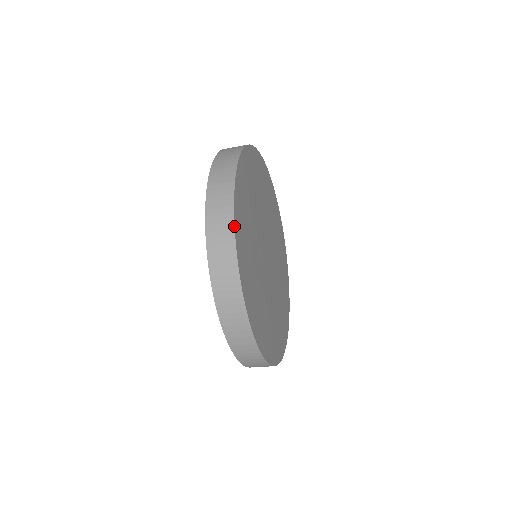
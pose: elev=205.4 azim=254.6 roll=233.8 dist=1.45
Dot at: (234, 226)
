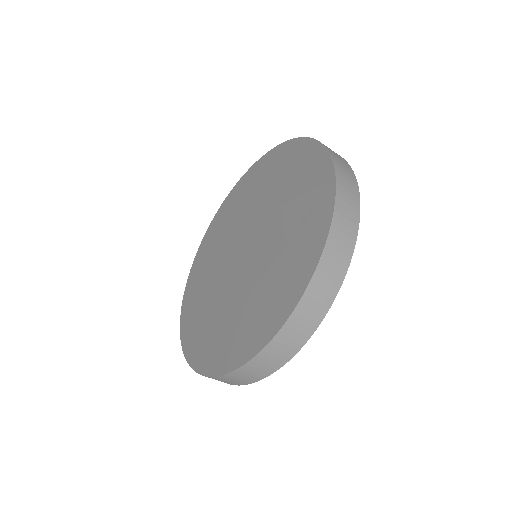
Dot at: occluded
